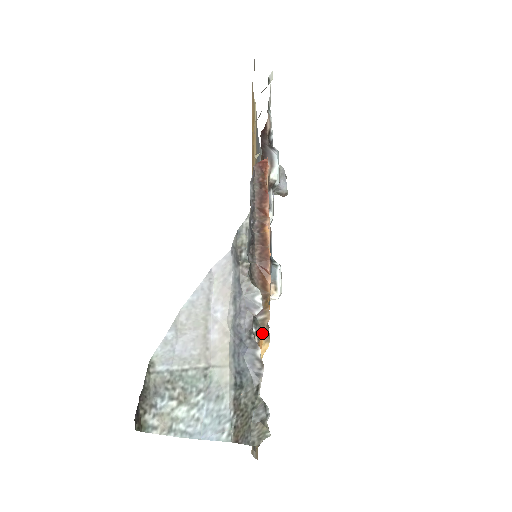
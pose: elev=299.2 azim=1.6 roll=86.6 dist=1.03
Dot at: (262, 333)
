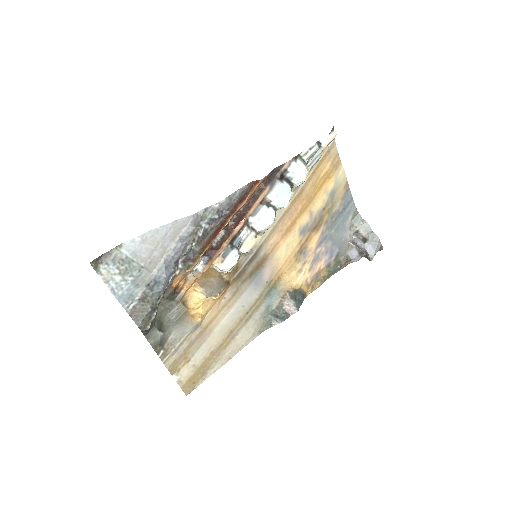
Dot at: (185, 272)
